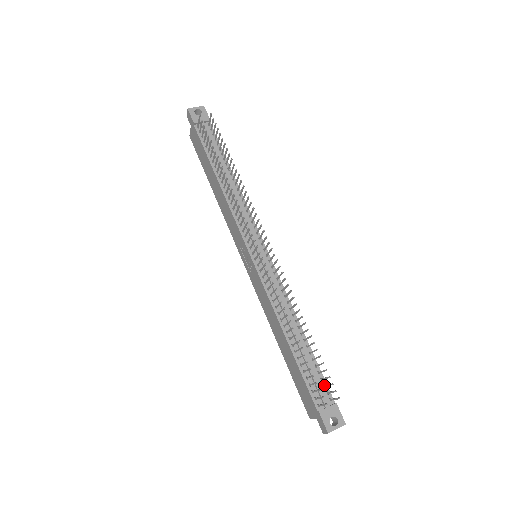
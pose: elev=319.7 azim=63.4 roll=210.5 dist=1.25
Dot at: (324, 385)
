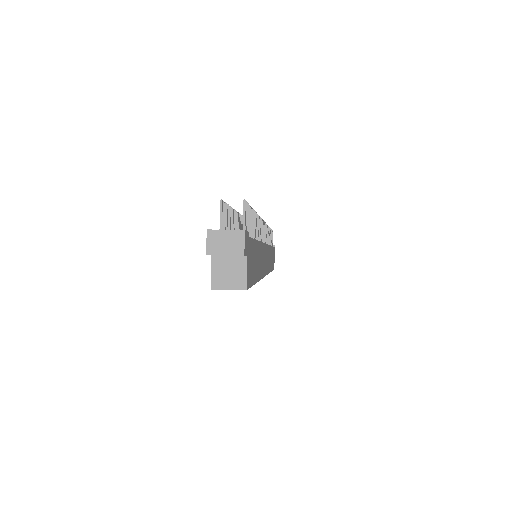
Dot at: occluded
